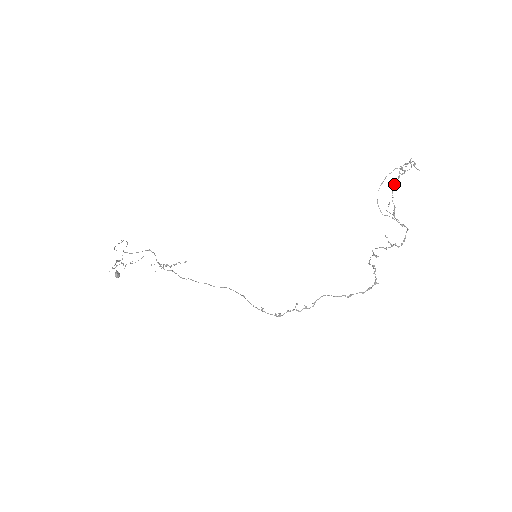
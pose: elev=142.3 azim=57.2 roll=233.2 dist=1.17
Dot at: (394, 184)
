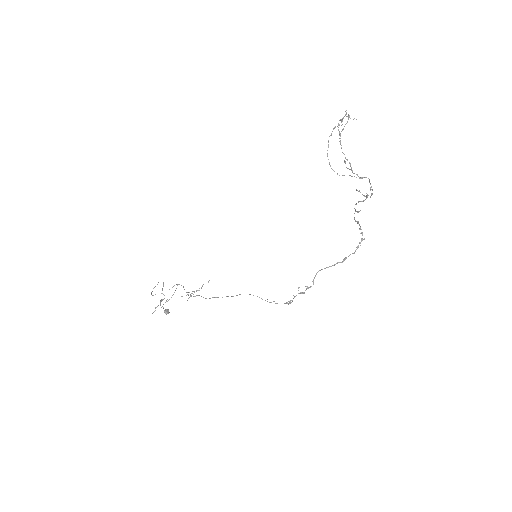
Dot at: (340, 142)
